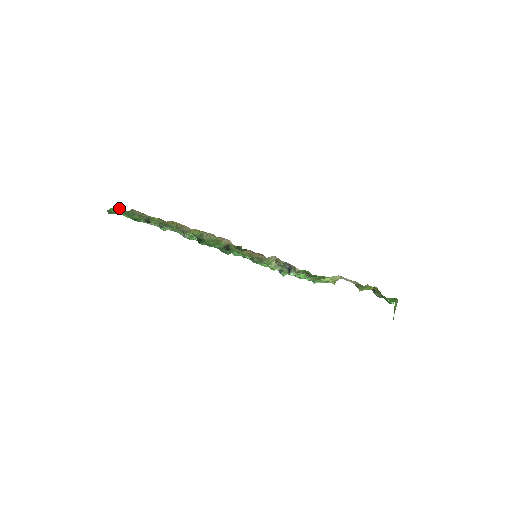
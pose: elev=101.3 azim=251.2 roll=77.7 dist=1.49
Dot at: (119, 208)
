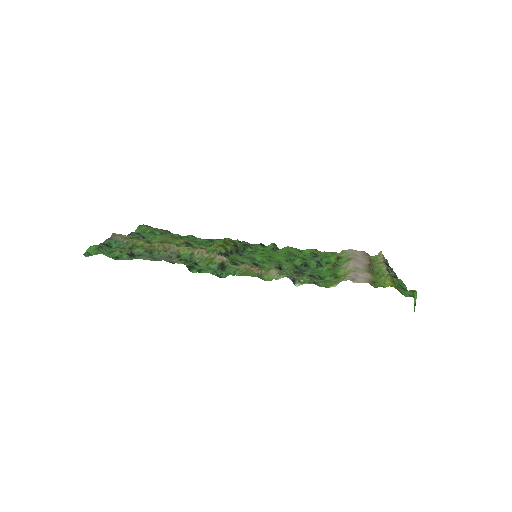
Dot at: (97, 246)
